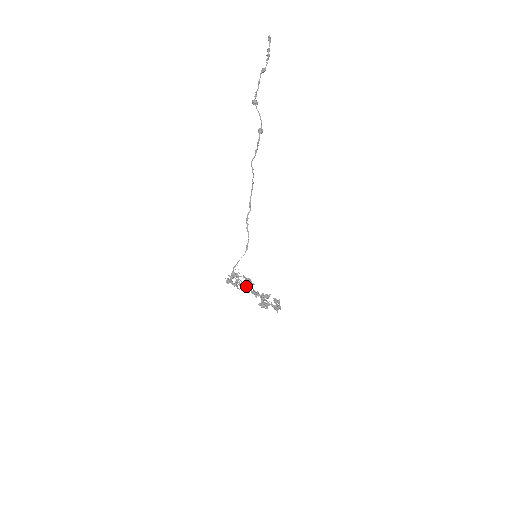
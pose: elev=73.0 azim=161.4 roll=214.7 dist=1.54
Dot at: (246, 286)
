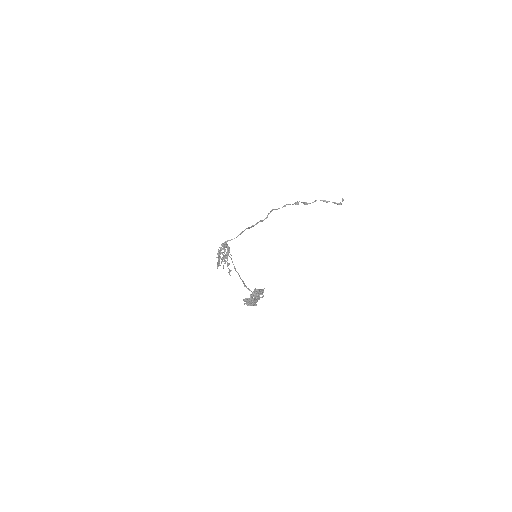
Dot at: (223, 252)
